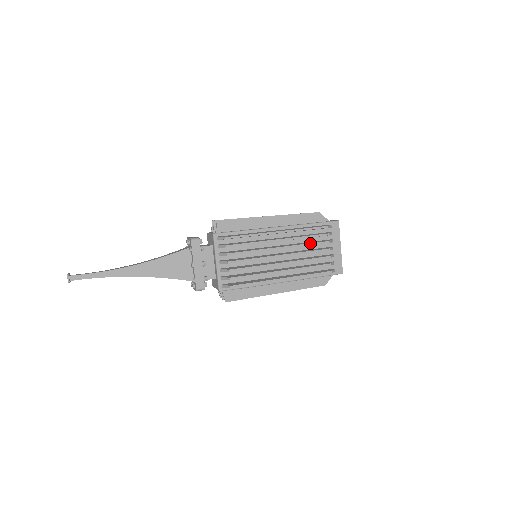
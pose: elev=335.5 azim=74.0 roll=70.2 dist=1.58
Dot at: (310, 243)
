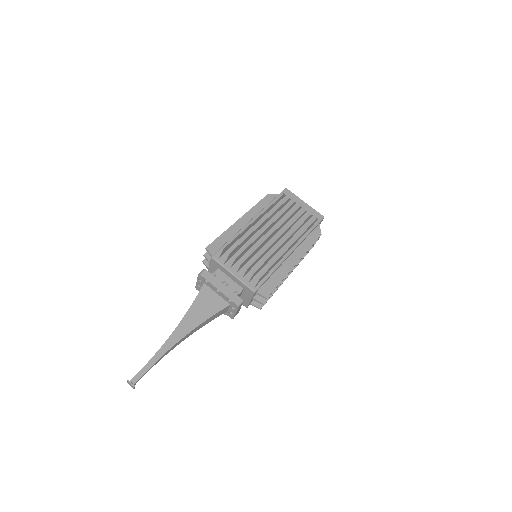
Dot at: (282, 211)
